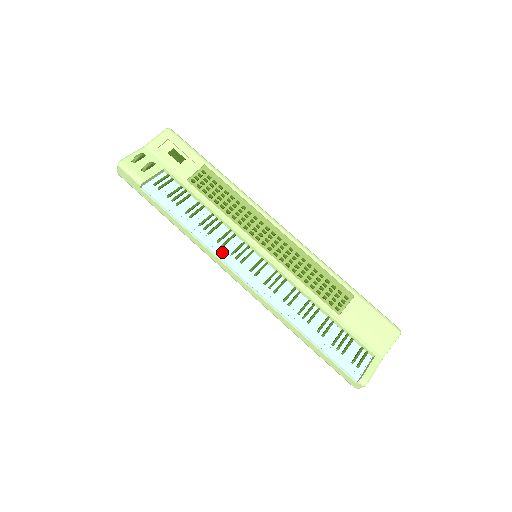
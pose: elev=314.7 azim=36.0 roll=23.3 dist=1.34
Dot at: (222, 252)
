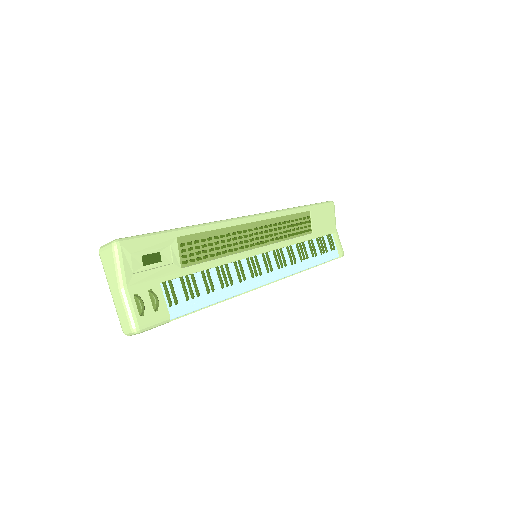
Dot at: (249, 285)
